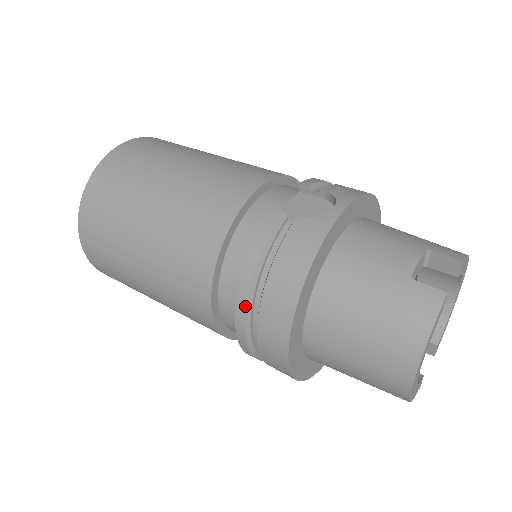
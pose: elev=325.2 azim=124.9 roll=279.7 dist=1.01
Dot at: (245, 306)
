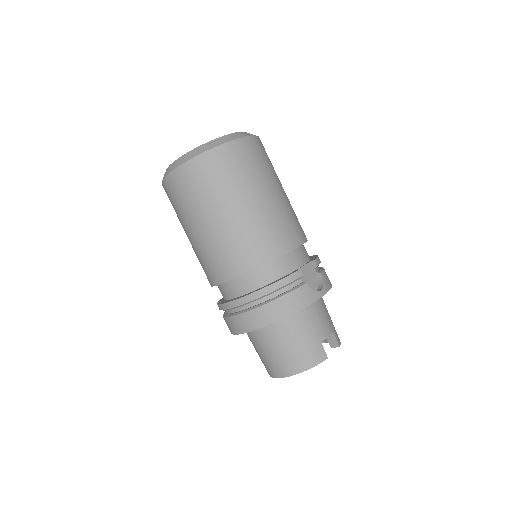
Dot at: (252, 300)
